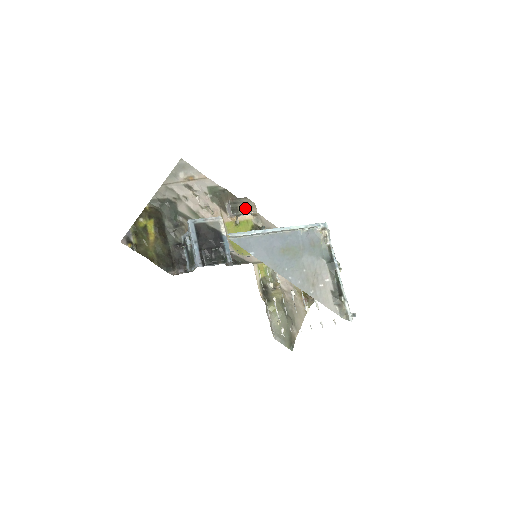
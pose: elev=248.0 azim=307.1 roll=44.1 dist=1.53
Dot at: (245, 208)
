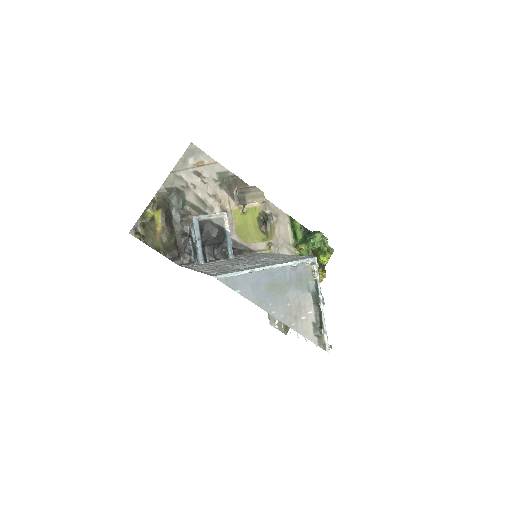
Dot at: (253, 198)
